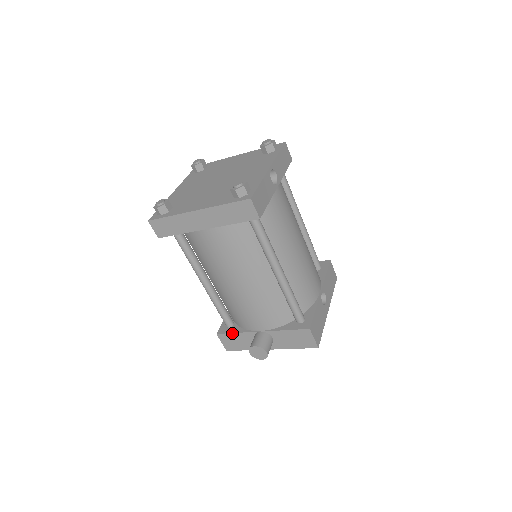
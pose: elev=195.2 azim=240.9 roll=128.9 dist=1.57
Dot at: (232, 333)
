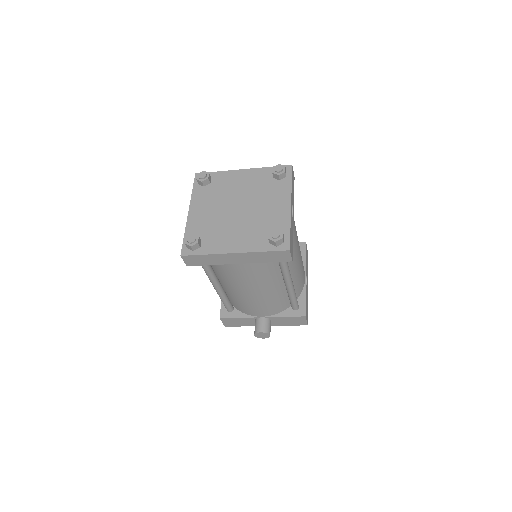
Dot at: (235, 318)
